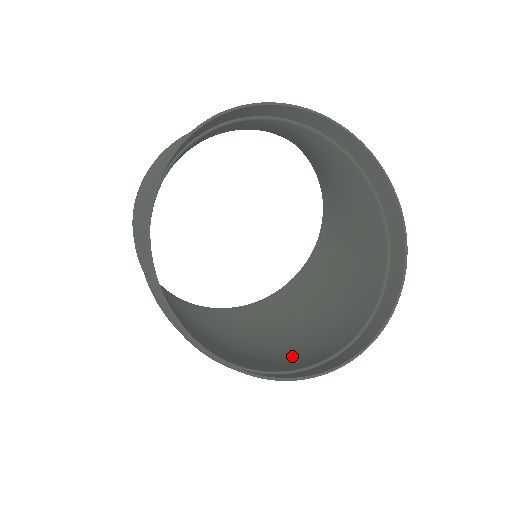
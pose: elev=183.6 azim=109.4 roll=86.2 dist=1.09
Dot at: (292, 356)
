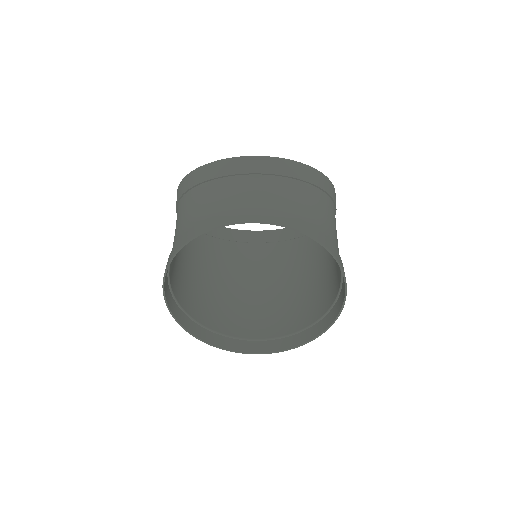
Dot at: (276, 313)
